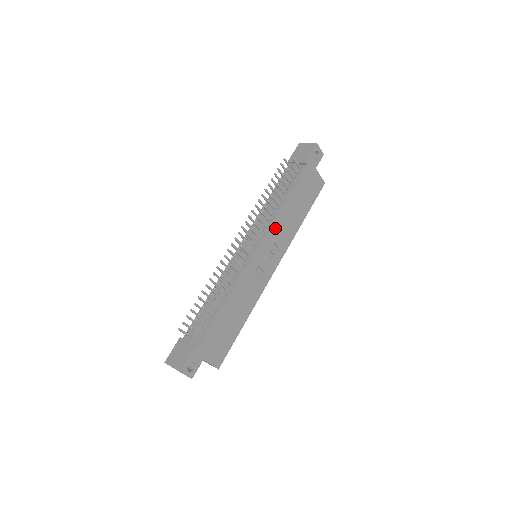
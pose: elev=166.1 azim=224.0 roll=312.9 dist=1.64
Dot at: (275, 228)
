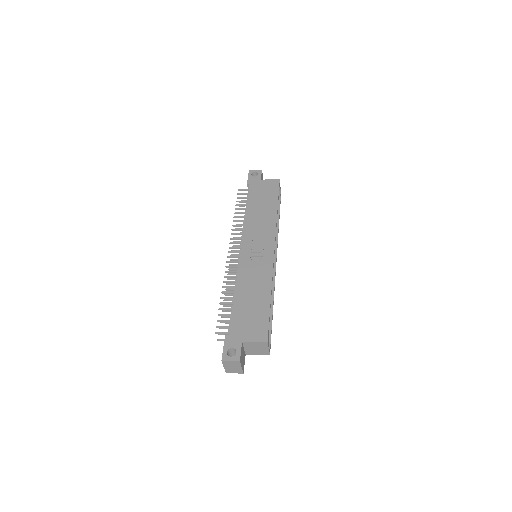
Dot at: (250, 228)
